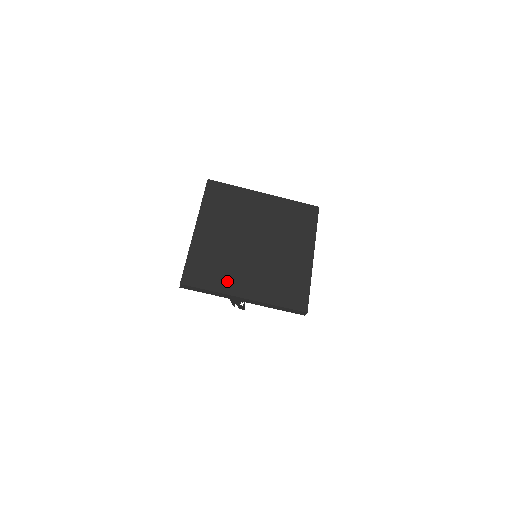
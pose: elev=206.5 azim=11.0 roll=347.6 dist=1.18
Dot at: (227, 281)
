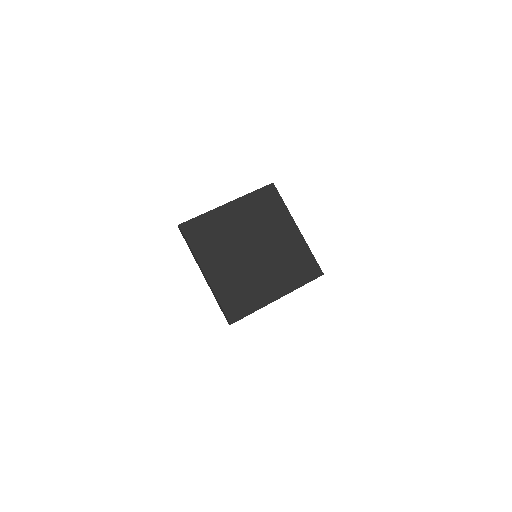
Dot at: (258, 296)
